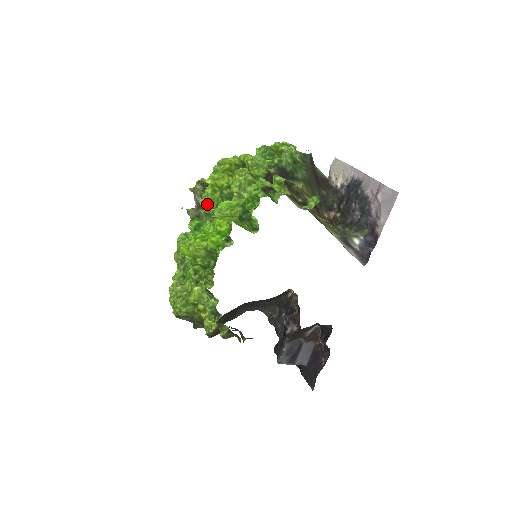
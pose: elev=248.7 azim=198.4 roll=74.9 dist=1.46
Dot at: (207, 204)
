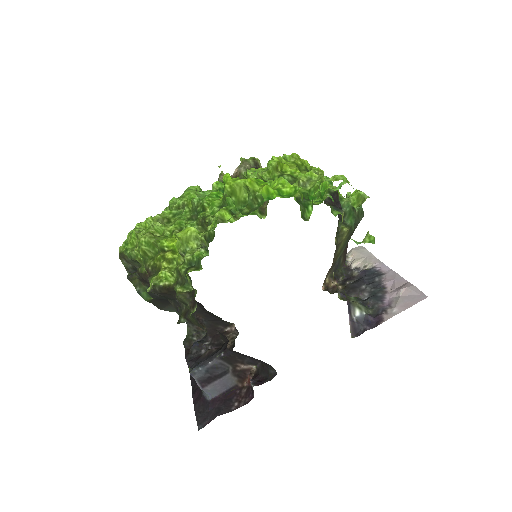
Dot at: (261, 173)
